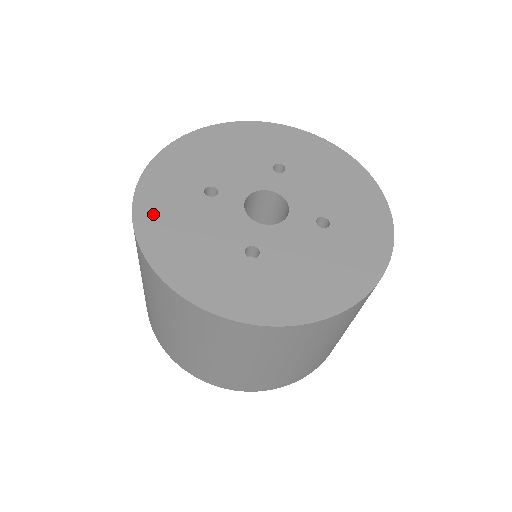
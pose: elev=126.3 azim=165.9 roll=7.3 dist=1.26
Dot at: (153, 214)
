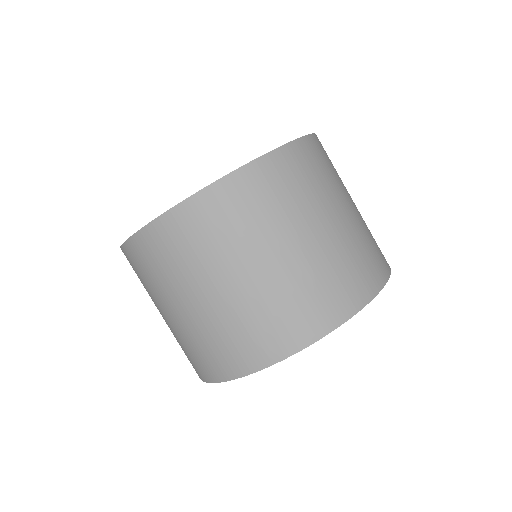
Dot at: occluded
